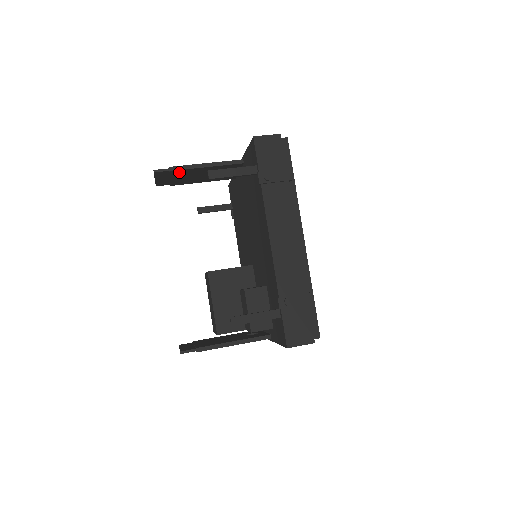
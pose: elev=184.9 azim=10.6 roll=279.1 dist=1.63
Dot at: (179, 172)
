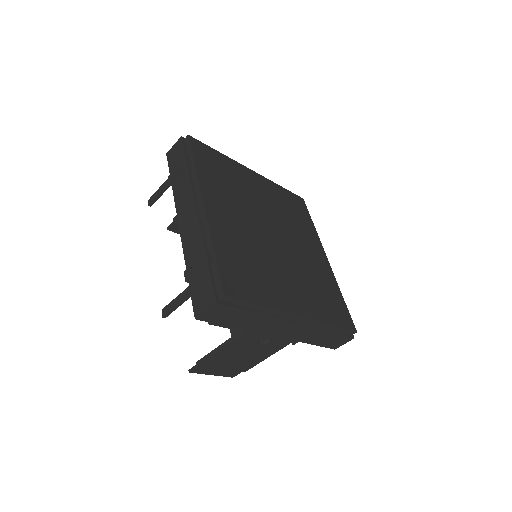
Dot at: occluded
